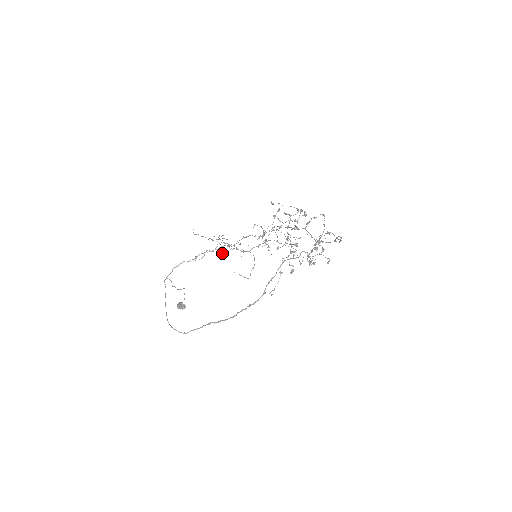
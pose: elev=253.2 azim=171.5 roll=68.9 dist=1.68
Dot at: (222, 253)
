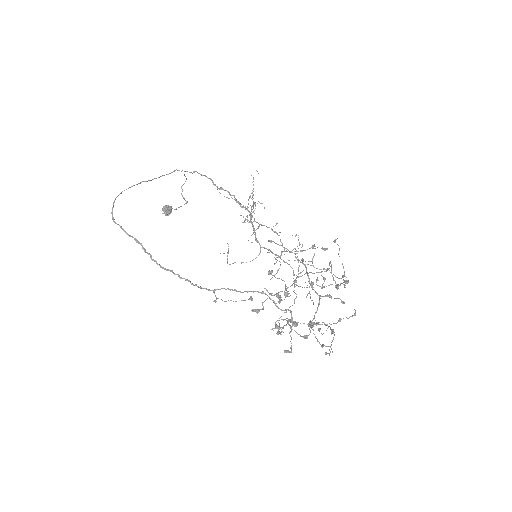
Dot at: (241, 215)
